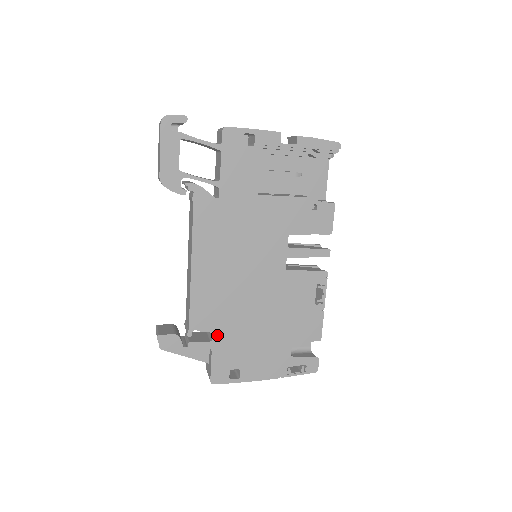
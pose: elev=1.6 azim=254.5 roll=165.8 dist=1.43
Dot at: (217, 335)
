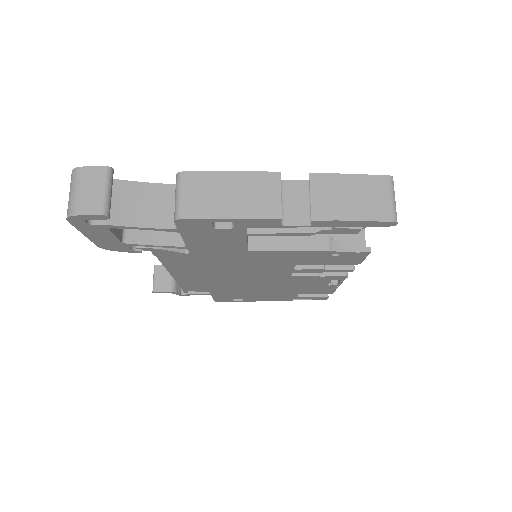
Dot at: (215, 292)
